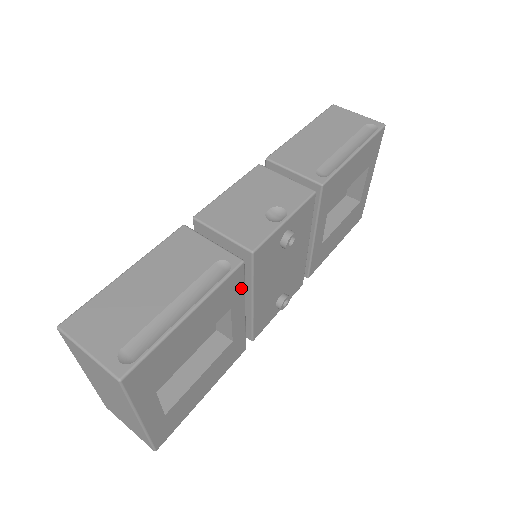
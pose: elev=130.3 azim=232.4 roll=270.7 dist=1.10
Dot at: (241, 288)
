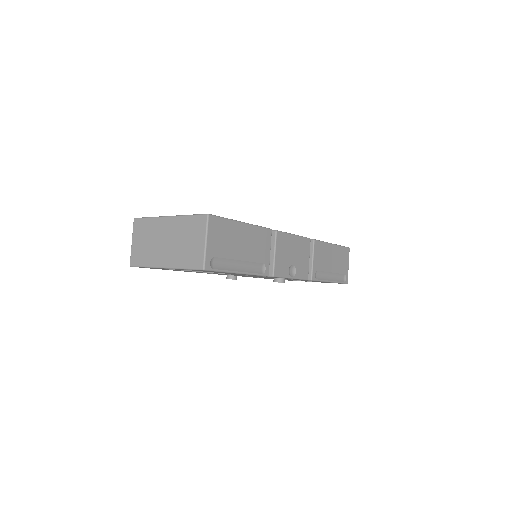
Dot at: (249, 275)
